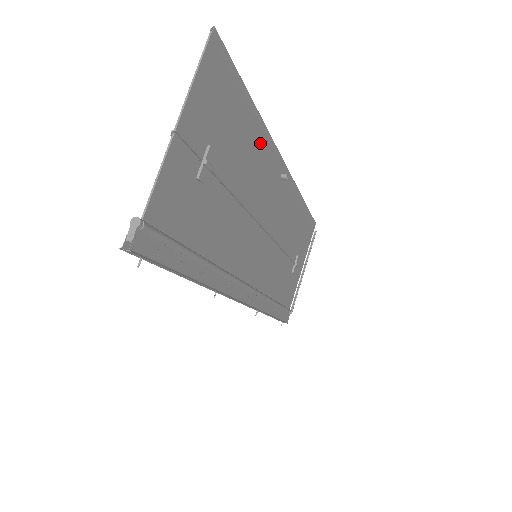
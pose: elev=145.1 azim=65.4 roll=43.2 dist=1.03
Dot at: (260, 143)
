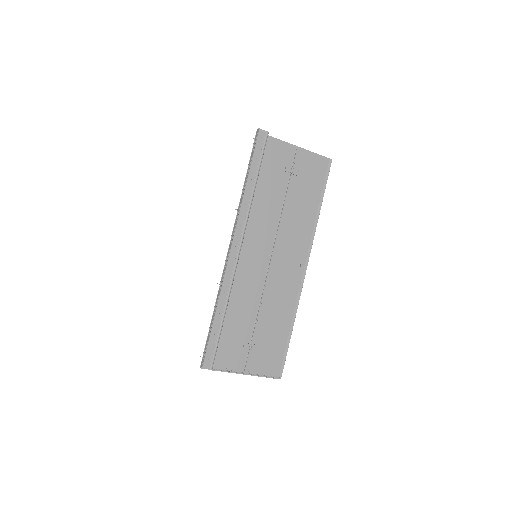
Dot at: (309, 224)
